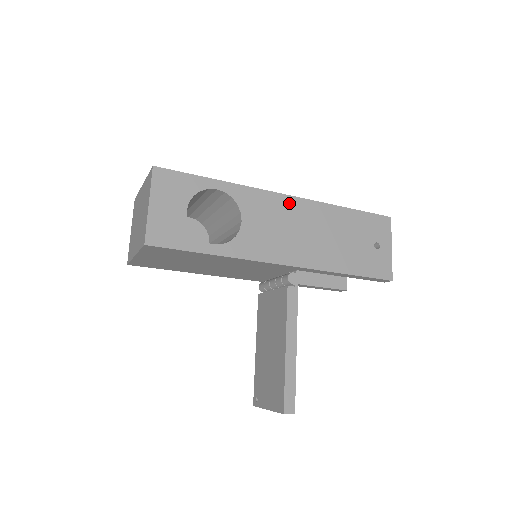
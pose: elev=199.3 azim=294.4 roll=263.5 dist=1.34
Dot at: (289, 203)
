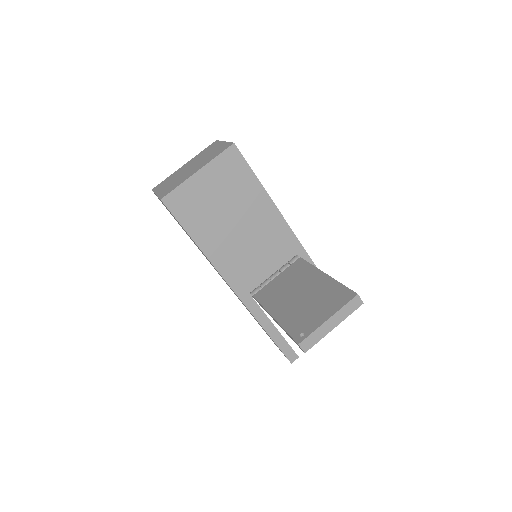
Dot at: occluded
